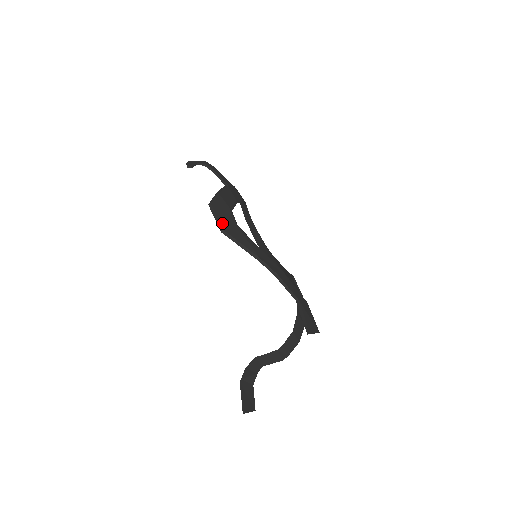
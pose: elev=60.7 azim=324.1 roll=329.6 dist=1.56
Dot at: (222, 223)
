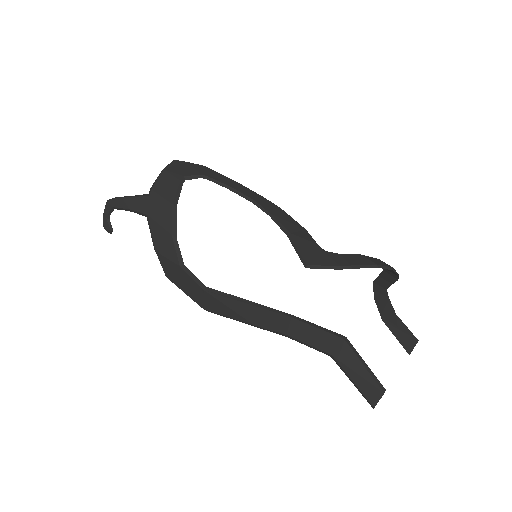
Dot at: (195, 300)
